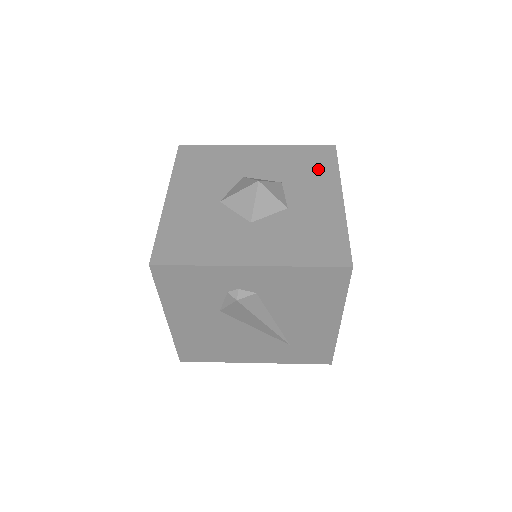
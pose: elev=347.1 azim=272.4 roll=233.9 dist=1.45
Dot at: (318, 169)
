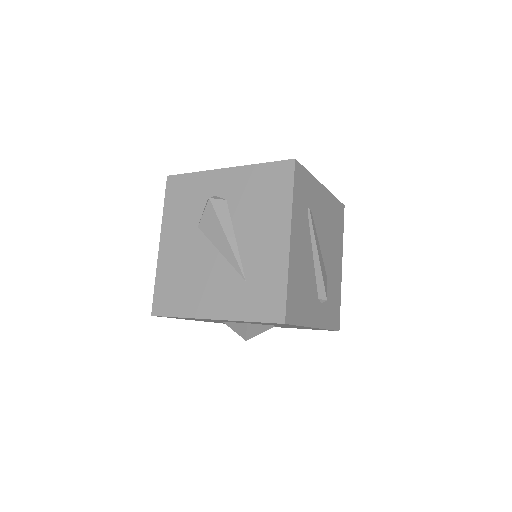
Dot at: occluded
